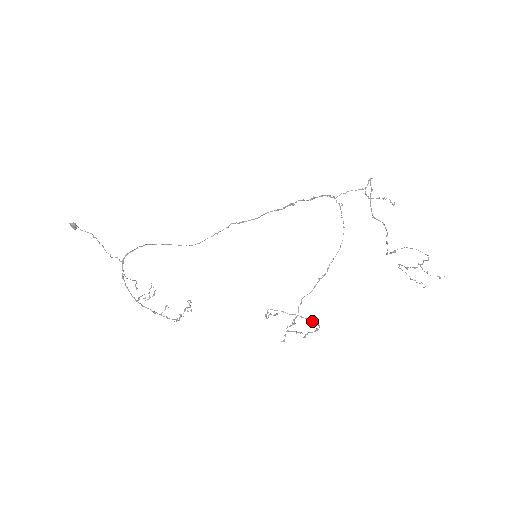
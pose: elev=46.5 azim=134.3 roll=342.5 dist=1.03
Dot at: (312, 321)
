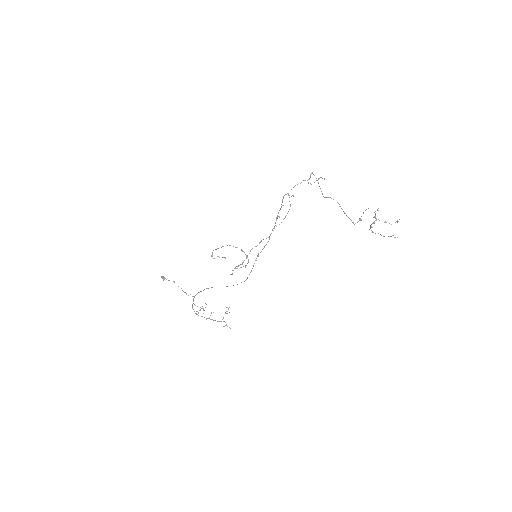
Dot at: (233, 246)
